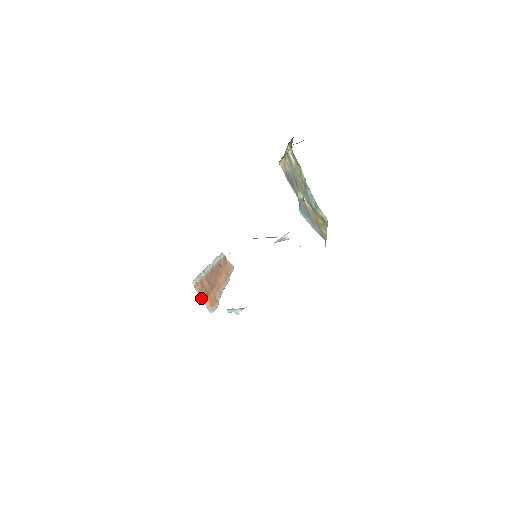
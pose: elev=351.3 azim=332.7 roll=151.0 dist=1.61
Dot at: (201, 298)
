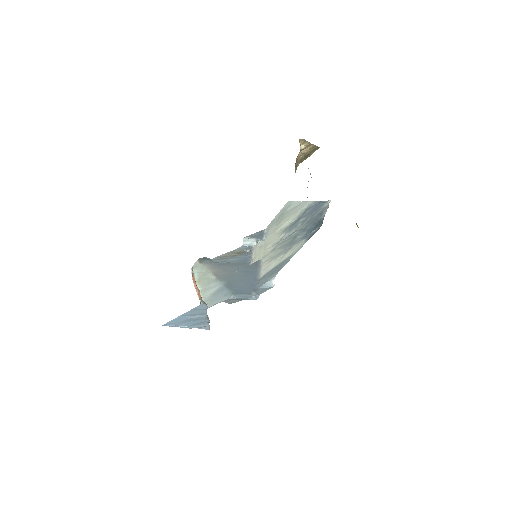
Dot at: (195, 288)
